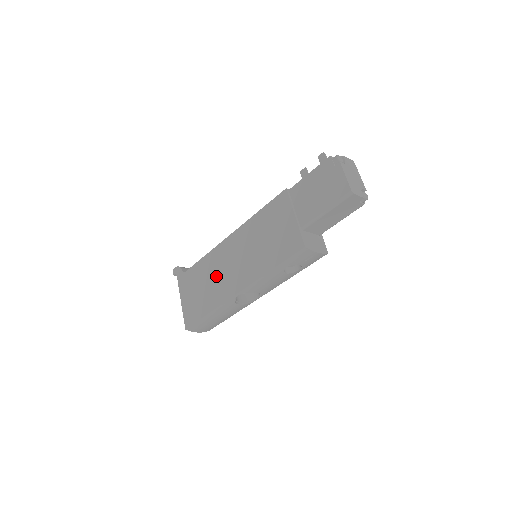
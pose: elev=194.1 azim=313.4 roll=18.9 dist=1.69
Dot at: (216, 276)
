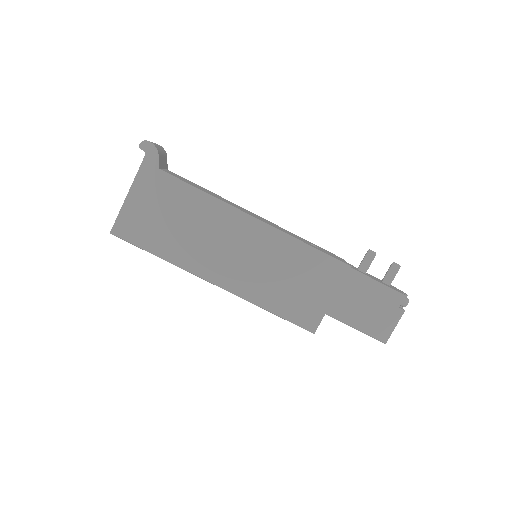
Dot at: (203, 235)
